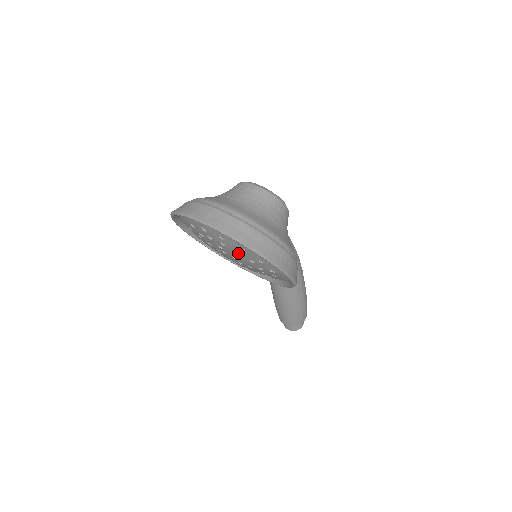
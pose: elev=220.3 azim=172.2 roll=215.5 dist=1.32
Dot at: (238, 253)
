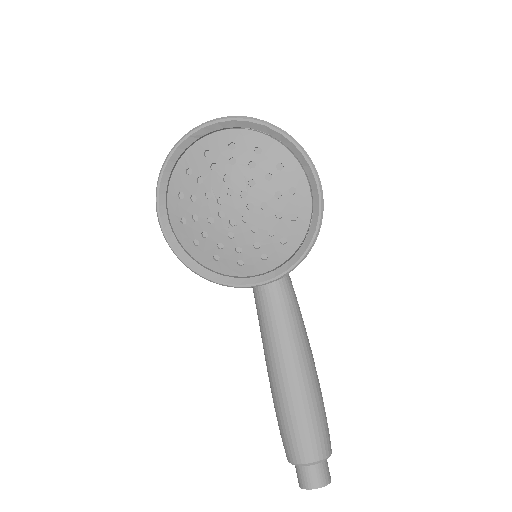
Dot at: (251, 168)
